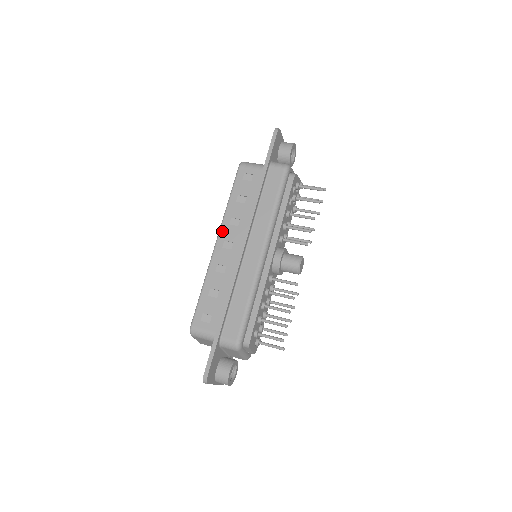
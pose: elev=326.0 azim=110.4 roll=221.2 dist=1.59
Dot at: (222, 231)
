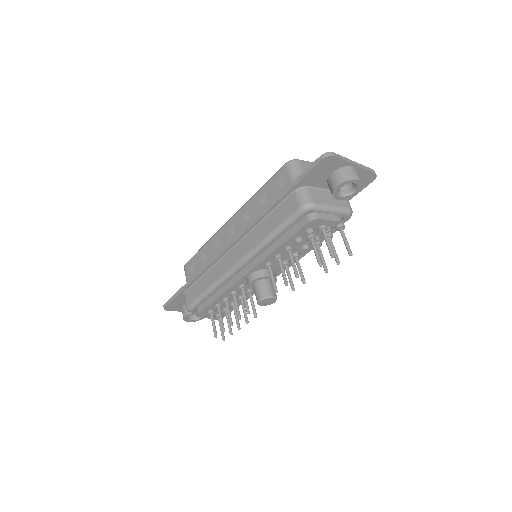
Dot at: (236, 215)
